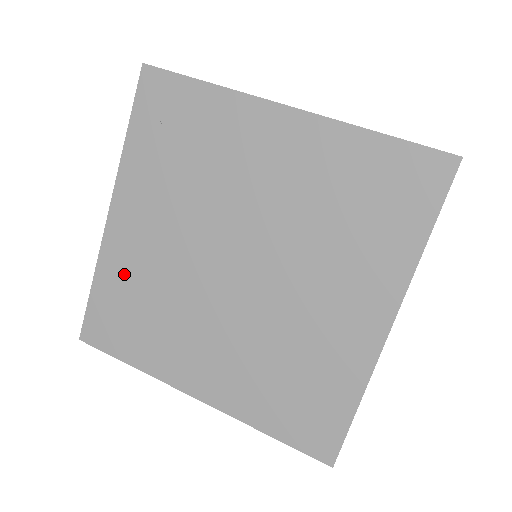
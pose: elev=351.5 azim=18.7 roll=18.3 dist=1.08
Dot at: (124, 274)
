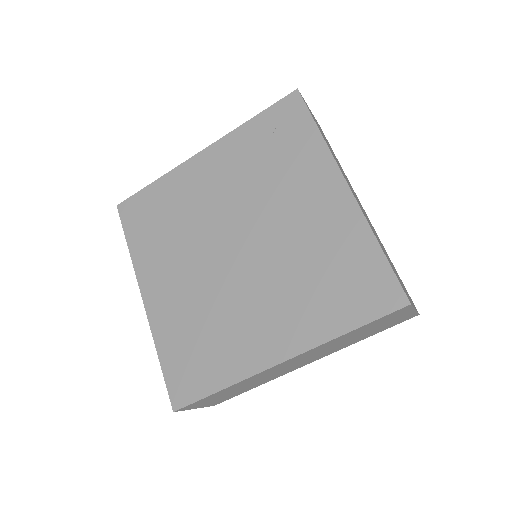
Dot at: (175, 193)
